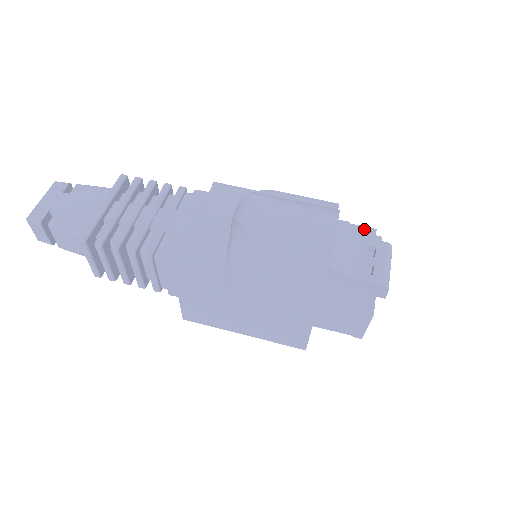
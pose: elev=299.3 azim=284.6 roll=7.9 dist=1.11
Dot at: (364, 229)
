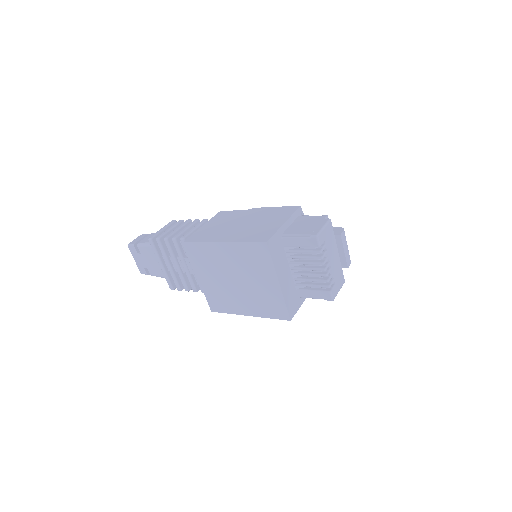
Dot at: occluded
